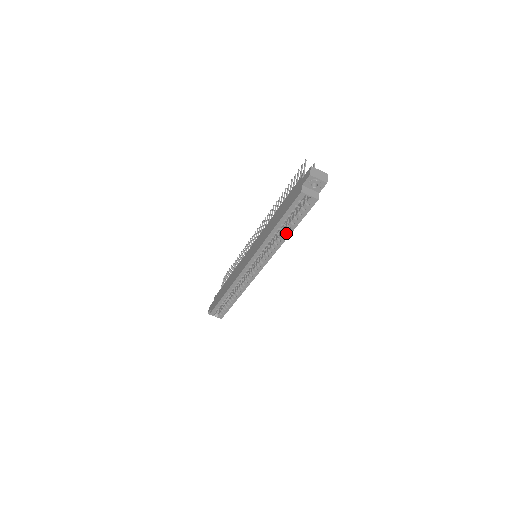
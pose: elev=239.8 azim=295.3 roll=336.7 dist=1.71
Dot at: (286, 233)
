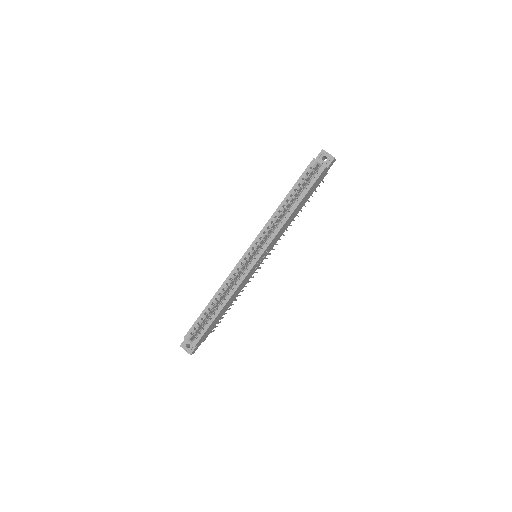
Dot at: occluded
